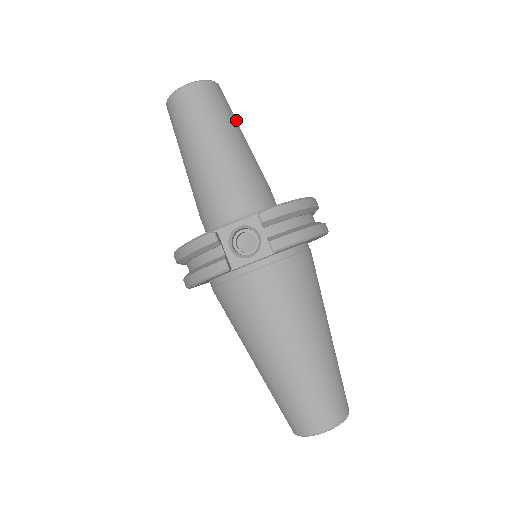
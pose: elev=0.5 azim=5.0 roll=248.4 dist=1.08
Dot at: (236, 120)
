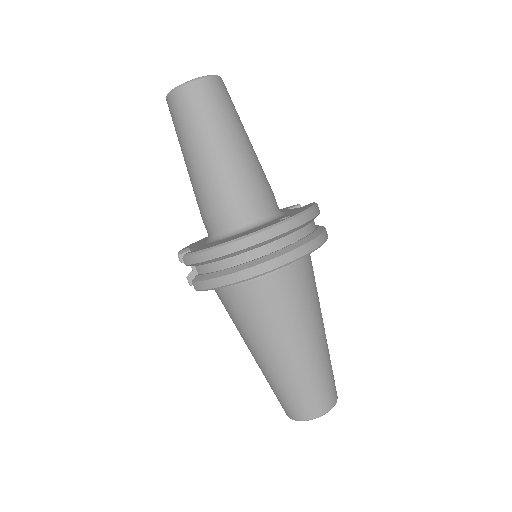
Dot at: (214, 122)
